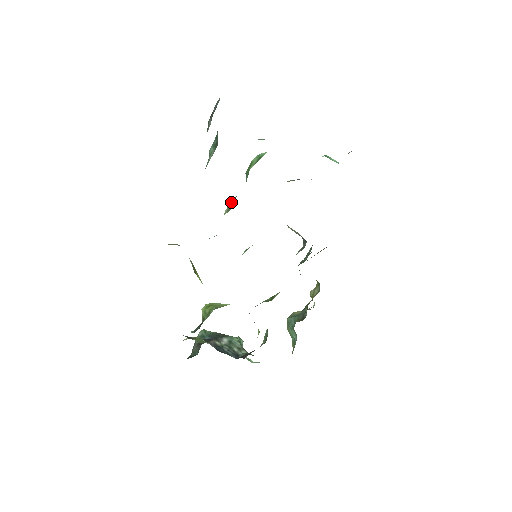
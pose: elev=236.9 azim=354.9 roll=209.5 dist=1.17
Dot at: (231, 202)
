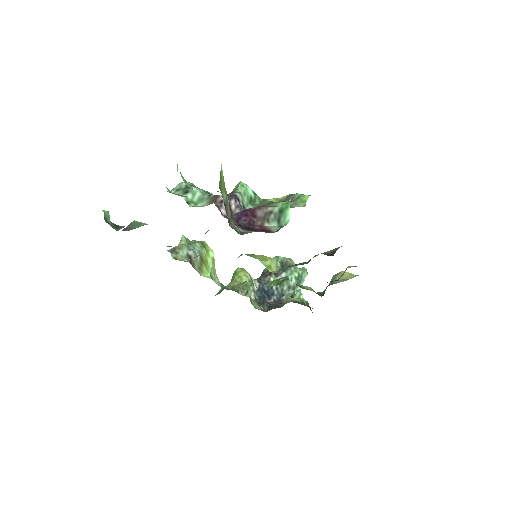
Dot at: occluded
